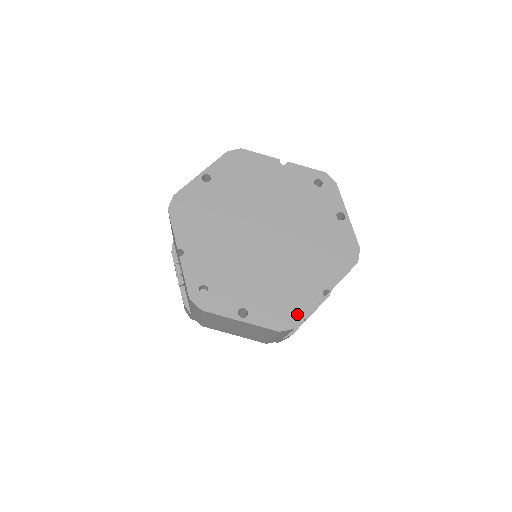
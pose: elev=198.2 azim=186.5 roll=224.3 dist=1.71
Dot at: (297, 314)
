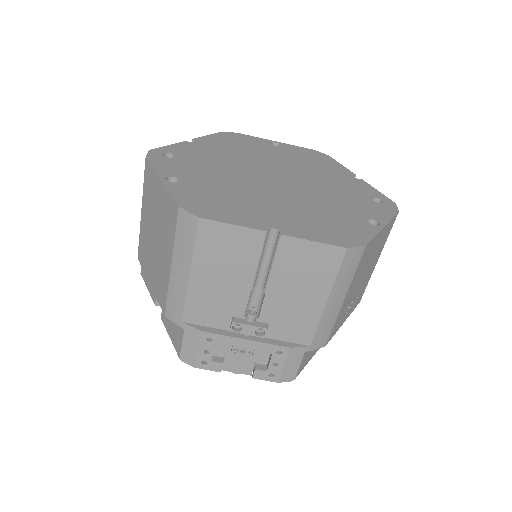
Dot at: (218, 215)
